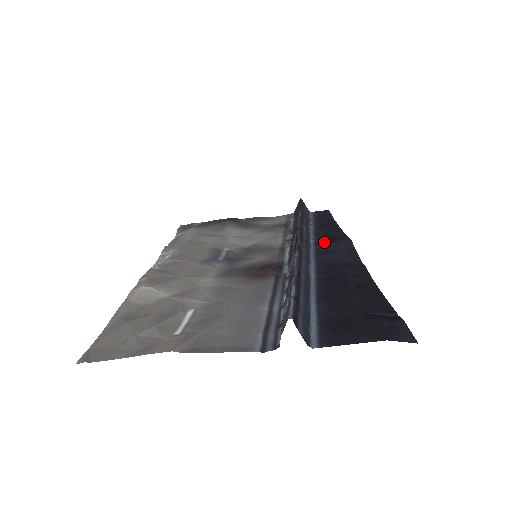
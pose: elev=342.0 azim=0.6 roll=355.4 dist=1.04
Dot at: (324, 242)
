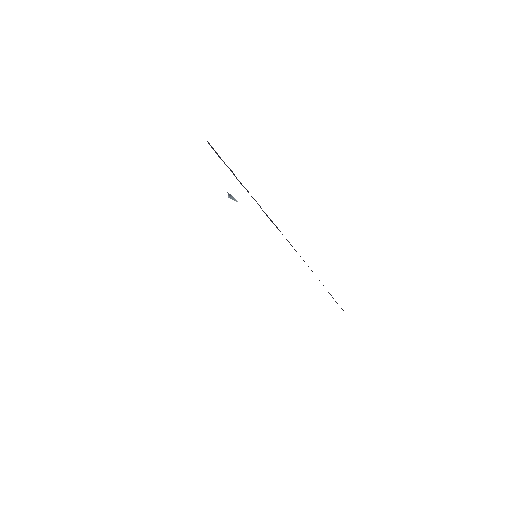
Dot at: occluded
